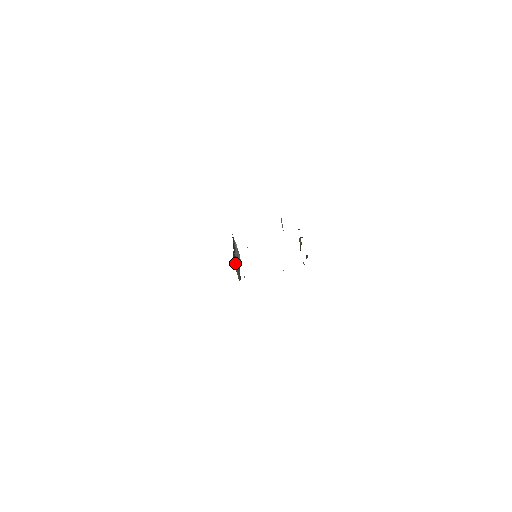
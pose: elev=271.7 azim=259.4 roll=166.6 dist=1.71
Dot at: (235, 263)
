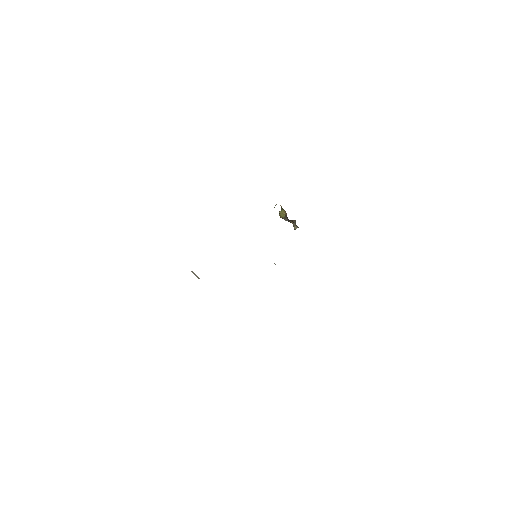
Dot at: occluded
